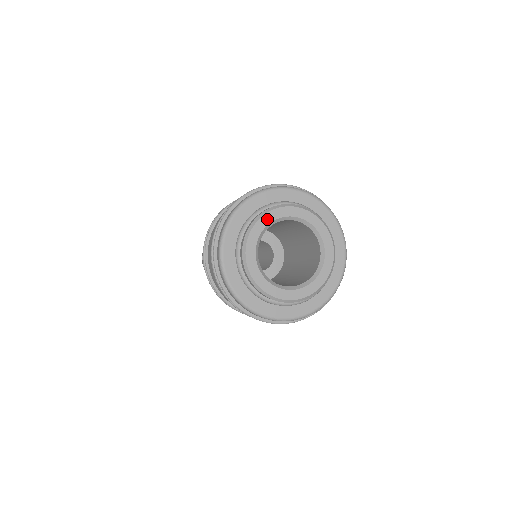
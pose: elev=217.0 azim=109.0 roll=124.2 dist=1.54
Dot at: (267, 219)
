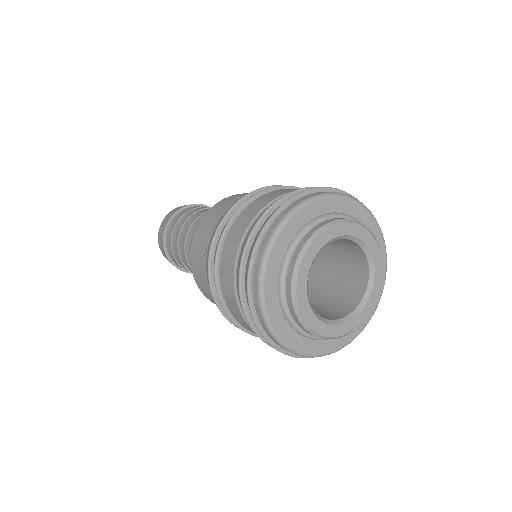
Dot at: (354, 230)
